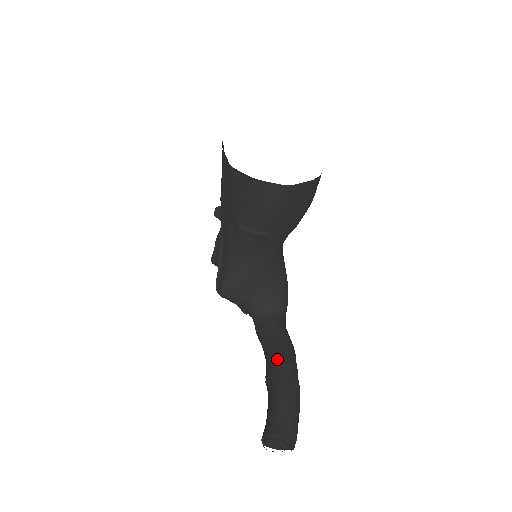
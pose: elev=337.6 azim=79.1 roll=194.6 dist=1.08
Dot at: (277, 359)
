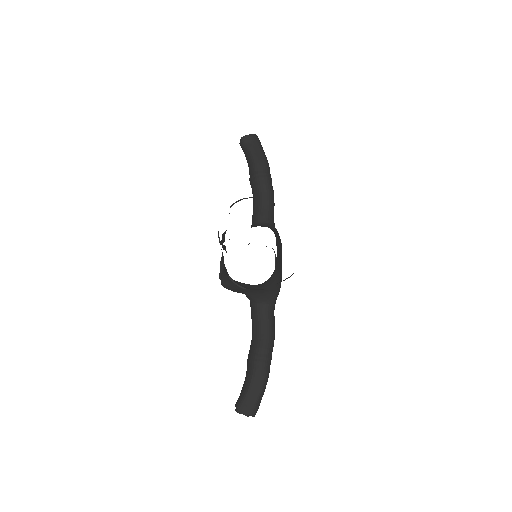
Dot at: (257, 350)
